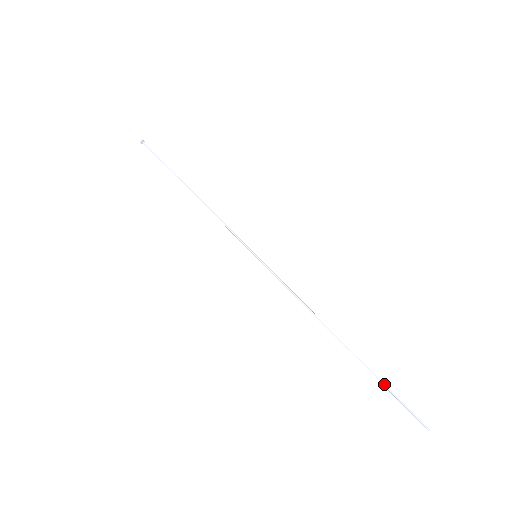
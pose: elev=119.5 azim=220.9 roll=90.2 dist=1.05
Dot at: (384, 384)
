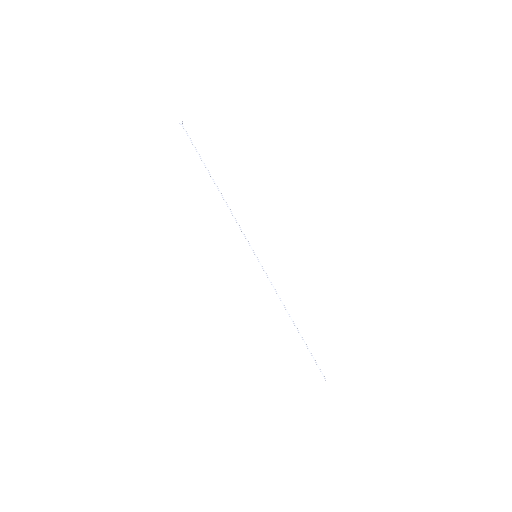
Dot at: (311, 354)
